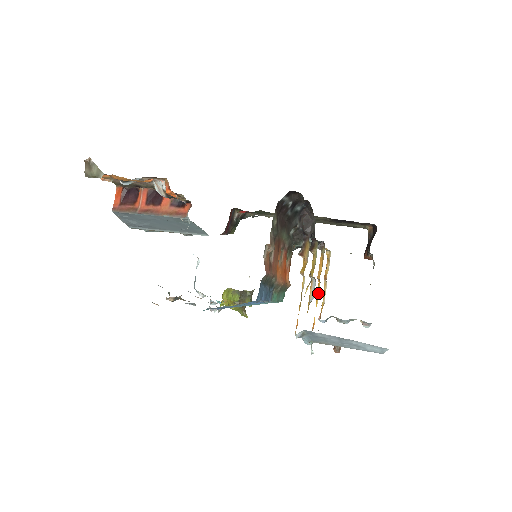
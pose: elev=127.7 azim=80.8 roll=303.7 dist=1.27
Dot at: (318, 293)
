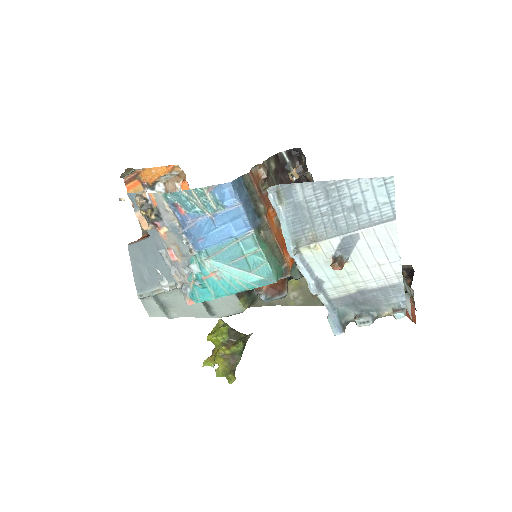
Dot at: occluded
